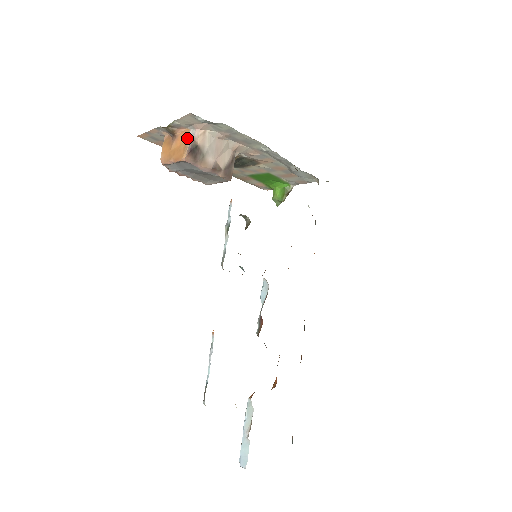
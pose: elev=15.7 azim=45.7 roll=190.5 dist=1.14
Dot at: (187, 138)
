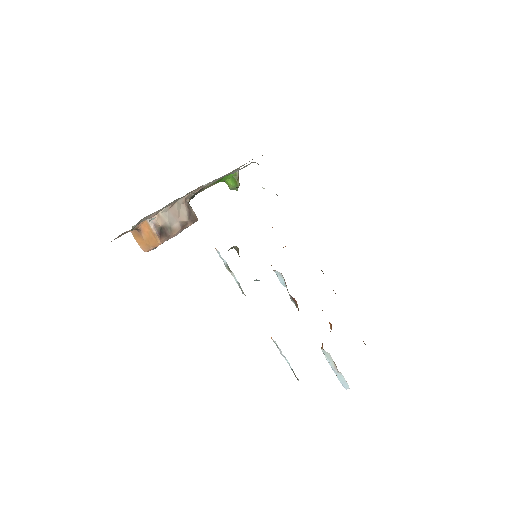
Dot at: (150, 228)
